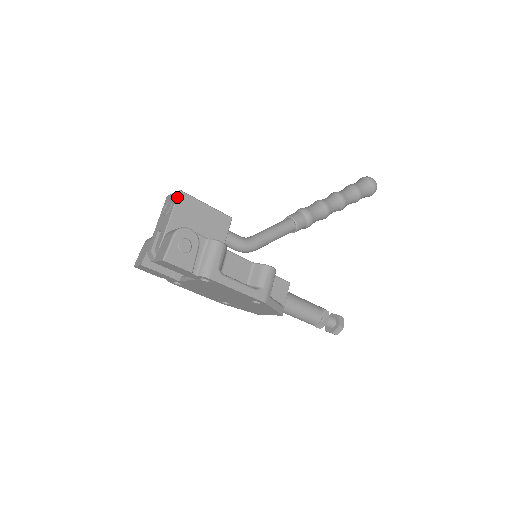
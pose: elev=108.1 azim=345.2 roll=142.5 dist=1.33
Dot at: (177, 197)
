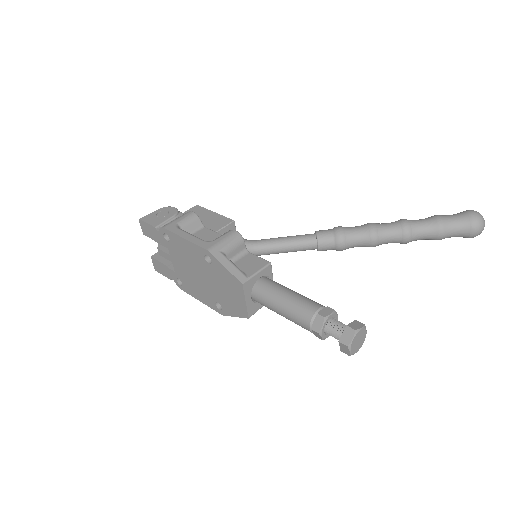
Dot at: (192, 208)
